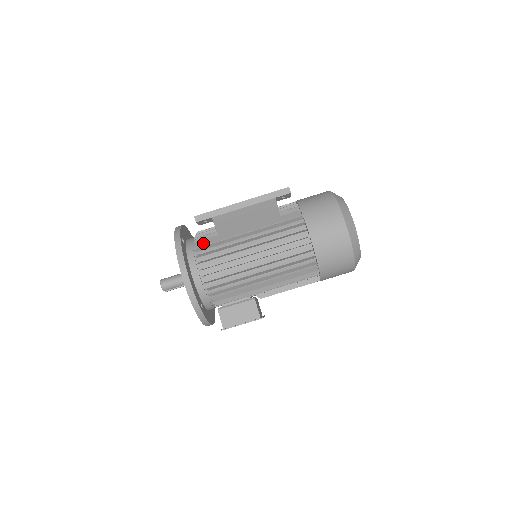
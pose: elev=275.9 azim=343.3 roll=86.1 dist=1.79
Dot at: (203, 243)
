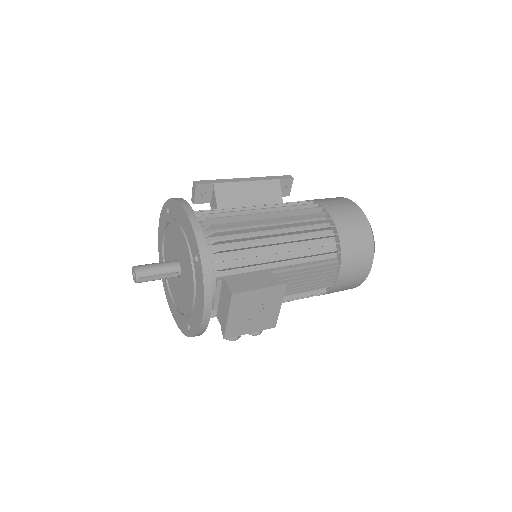
Dot at: occluded
